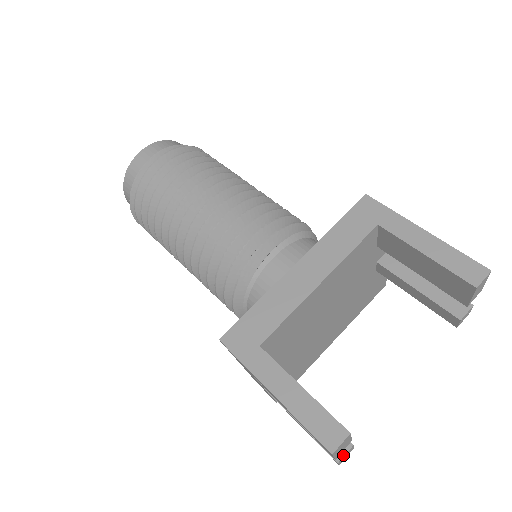
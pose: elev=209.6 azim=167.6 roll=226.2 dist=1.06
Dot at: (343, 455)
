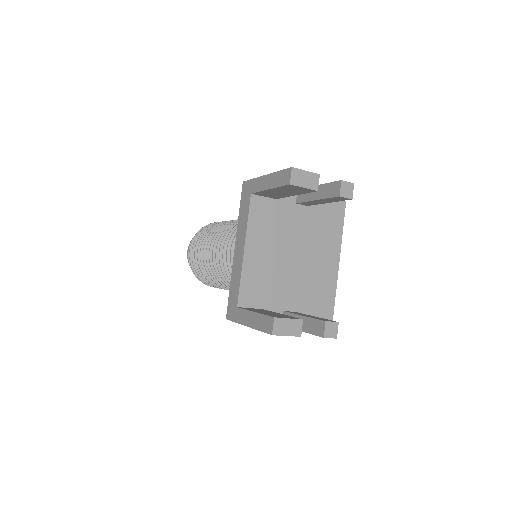
Dot at: (324, 331)
